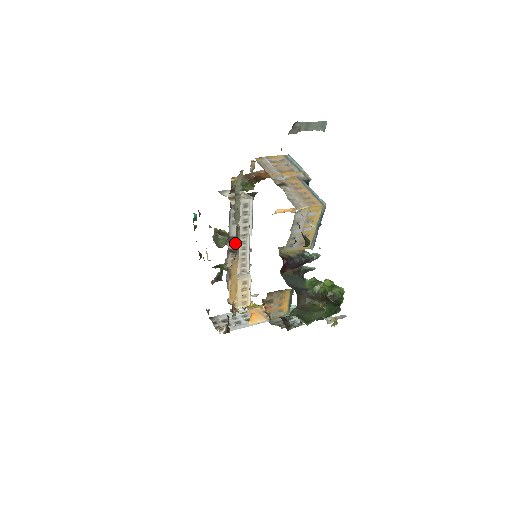
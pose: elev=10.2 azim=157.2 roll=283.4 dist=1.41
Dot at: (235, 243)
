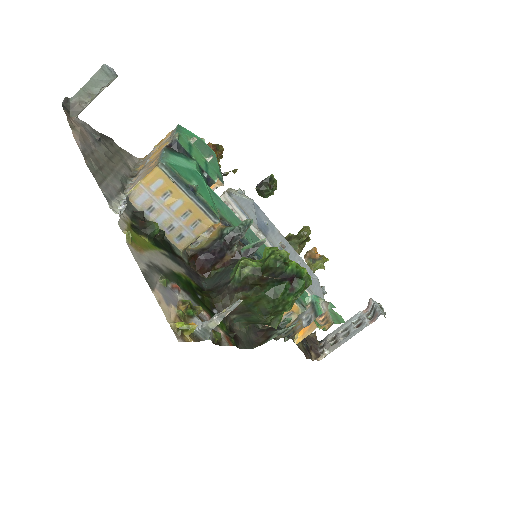
Dot at: occluded
